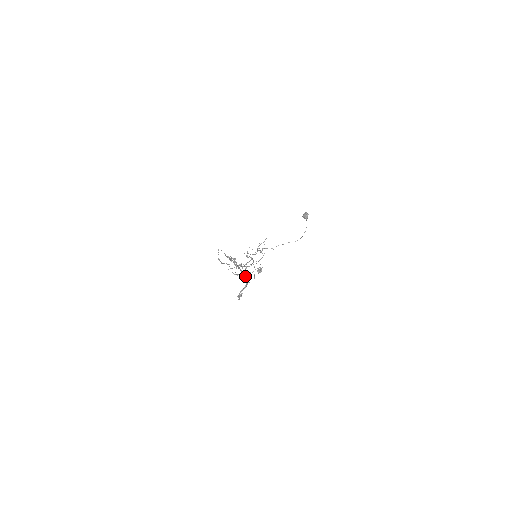
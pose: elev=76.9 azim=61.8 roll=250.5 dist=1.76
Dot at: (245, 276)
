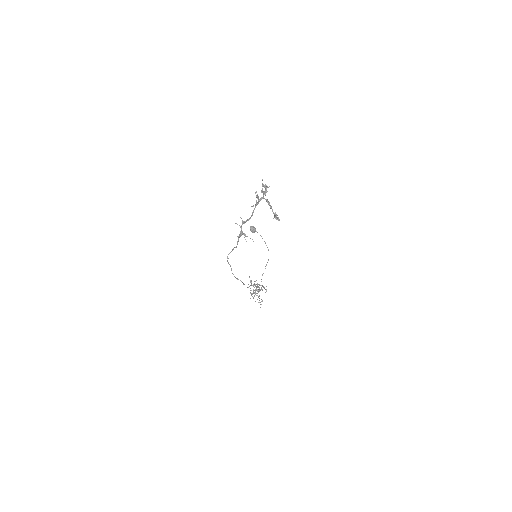
Dot at: (262, 198)
